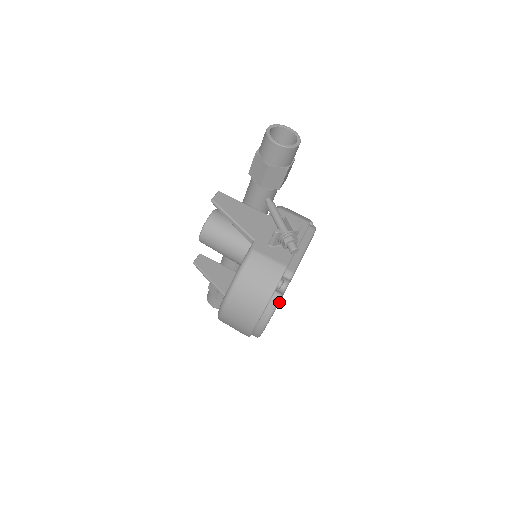
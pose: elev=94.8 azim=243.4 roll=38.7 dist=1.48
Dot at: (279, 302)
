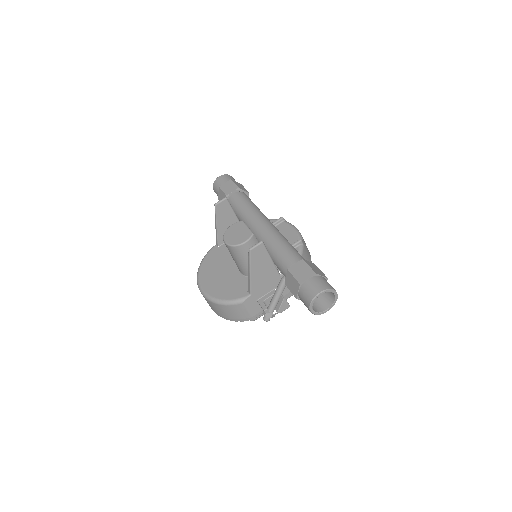
Dot at: occluded
